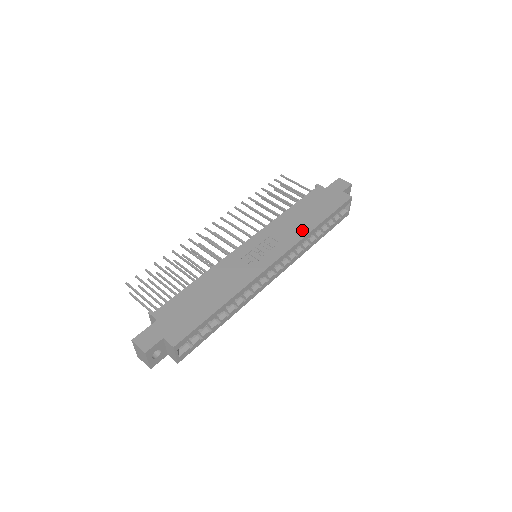
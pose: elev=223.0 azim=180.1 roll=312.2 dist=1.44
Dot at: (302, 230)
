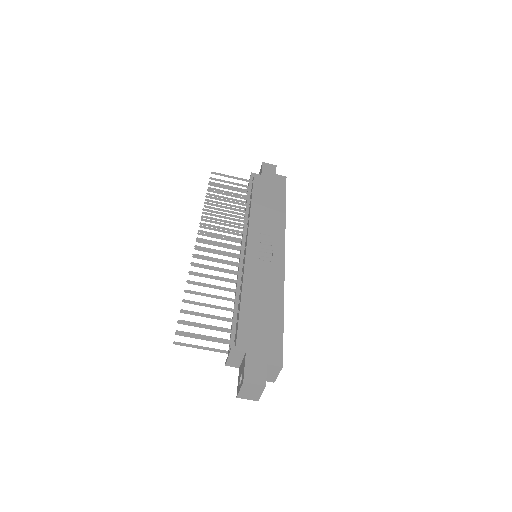
Dot at: (279, 218)
